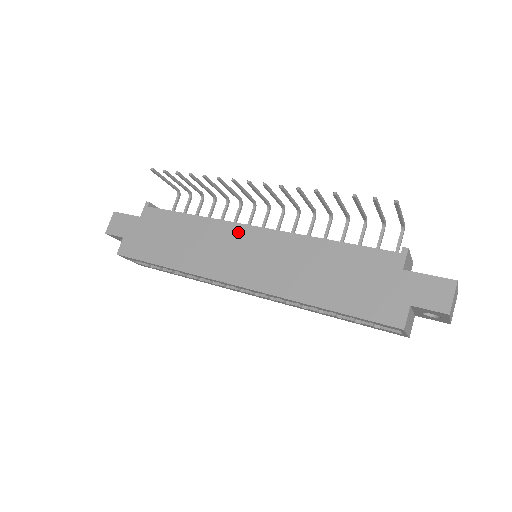
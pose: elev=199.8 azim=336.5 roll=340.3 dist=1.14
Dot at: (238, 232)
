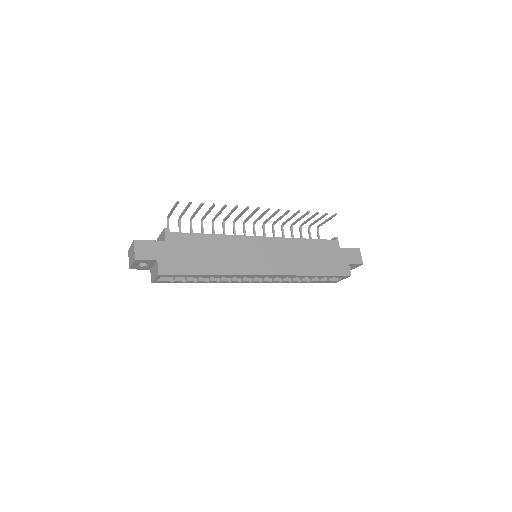
Dot at: (251, 241)
